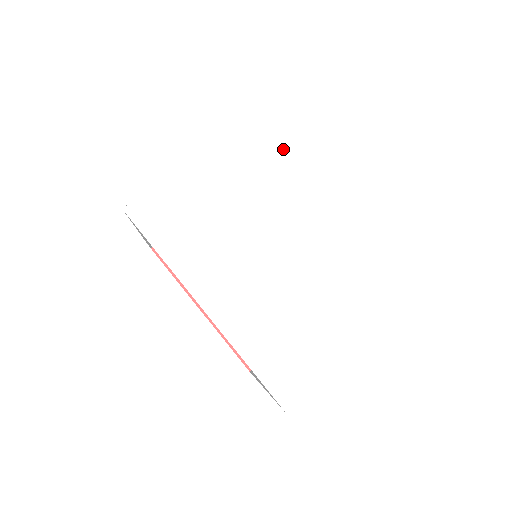
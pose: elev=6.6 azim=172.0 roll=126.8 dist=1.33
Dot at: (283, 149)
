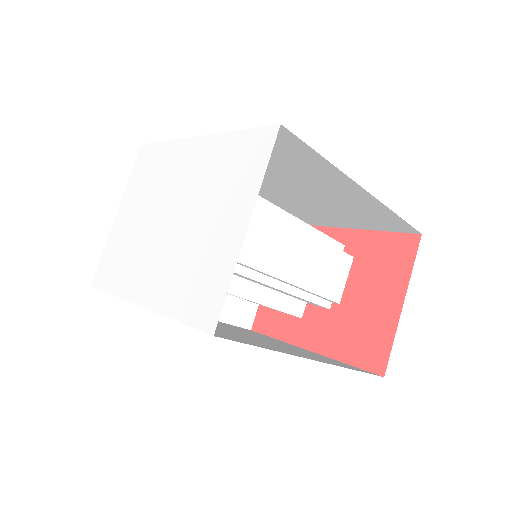
Dot at: (153, 163)
